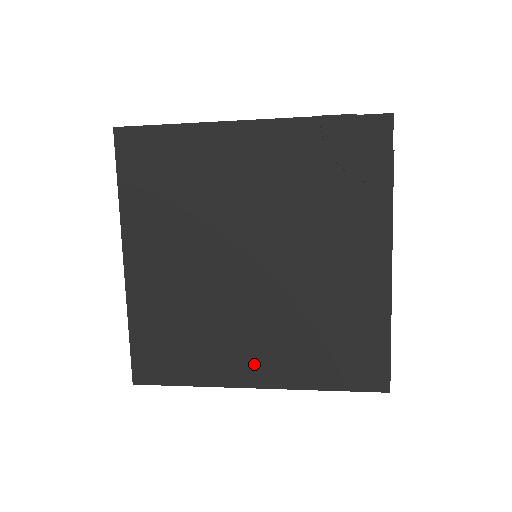
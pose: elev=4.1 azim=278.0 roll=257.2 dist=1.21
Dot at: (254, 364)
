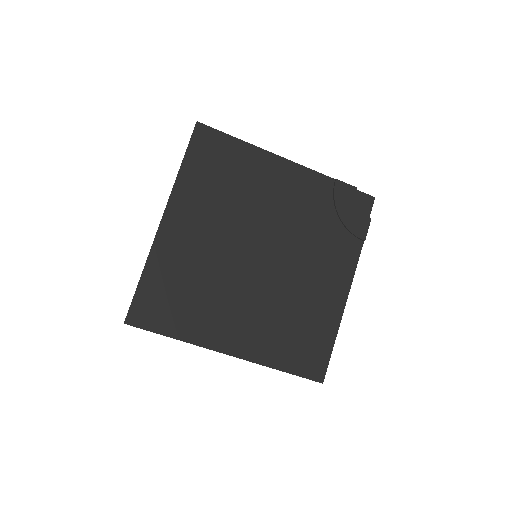
Dot at: (234, 335)
